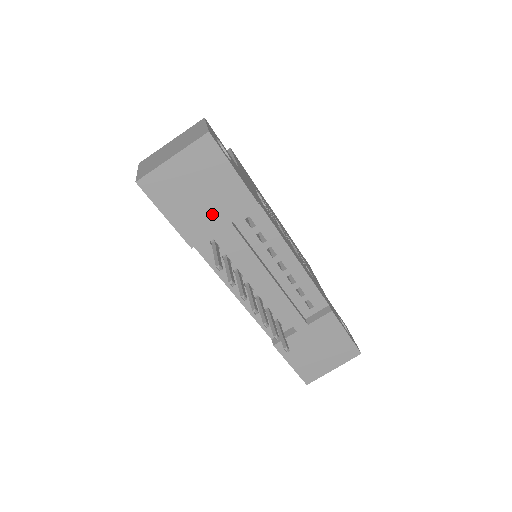
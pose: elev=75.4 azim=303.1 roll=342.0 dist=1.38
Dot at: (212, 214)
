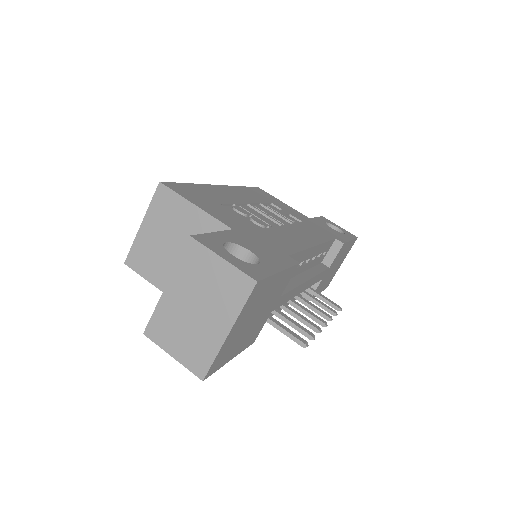
Dot at: (266, 312)
